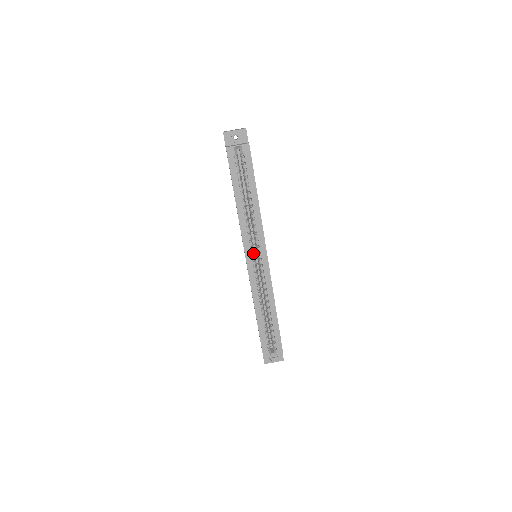
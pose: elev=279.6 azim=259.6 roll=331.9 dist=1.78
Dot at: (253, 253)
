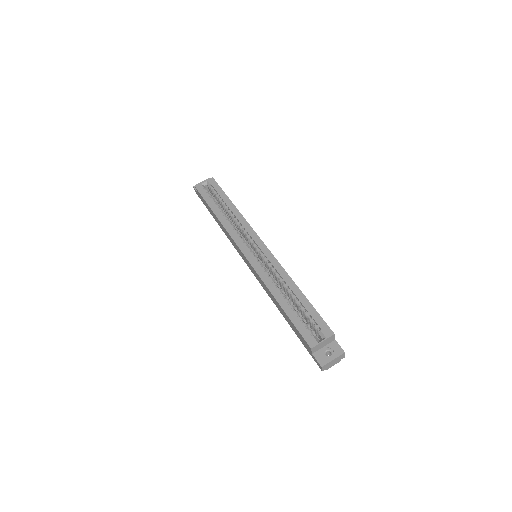
Dot at: (249, 248)
